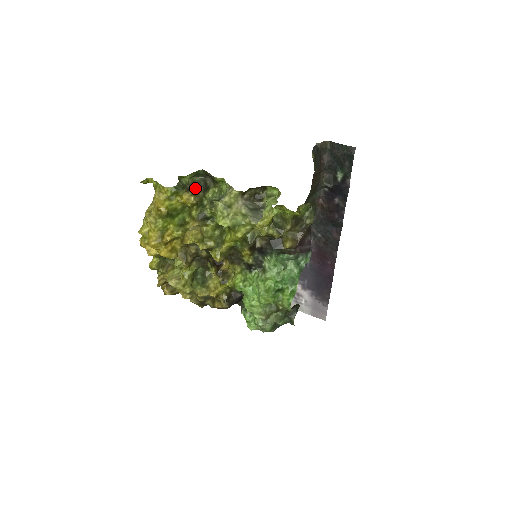
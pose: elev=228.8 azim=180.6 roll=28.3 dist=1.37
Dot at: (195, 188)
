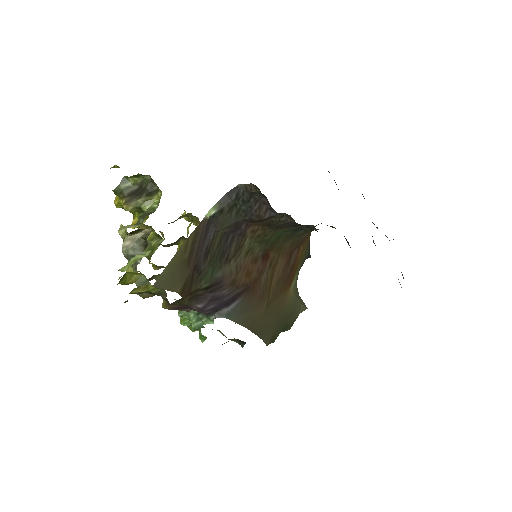
Dot at: (141, 190)
